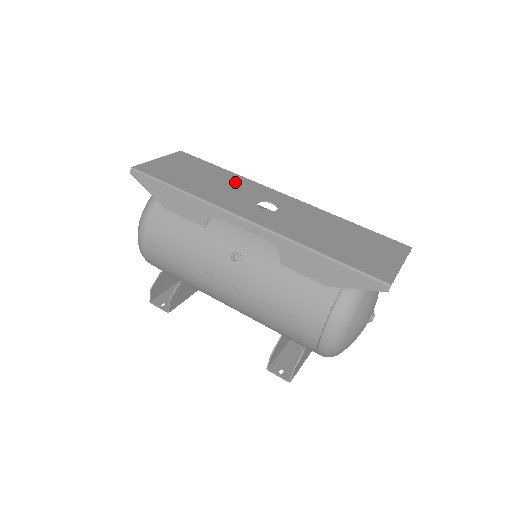
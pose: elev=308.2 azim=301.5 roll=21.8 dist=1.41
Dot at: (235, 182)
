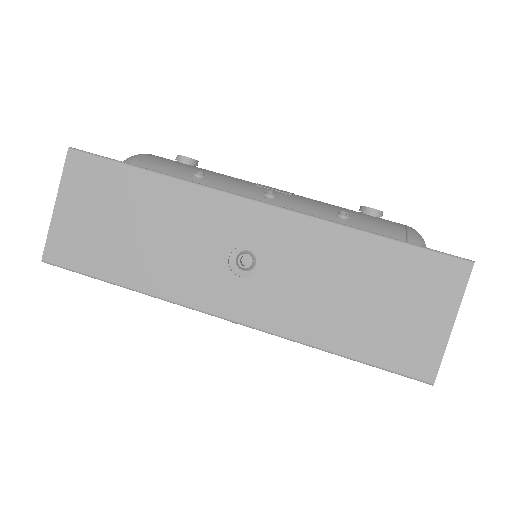
Dot at: (180, 212)
